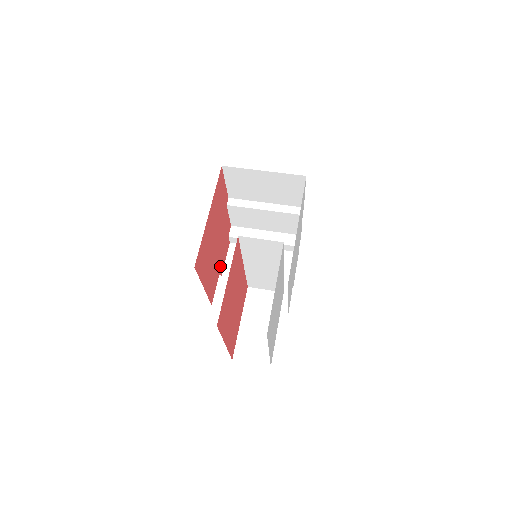
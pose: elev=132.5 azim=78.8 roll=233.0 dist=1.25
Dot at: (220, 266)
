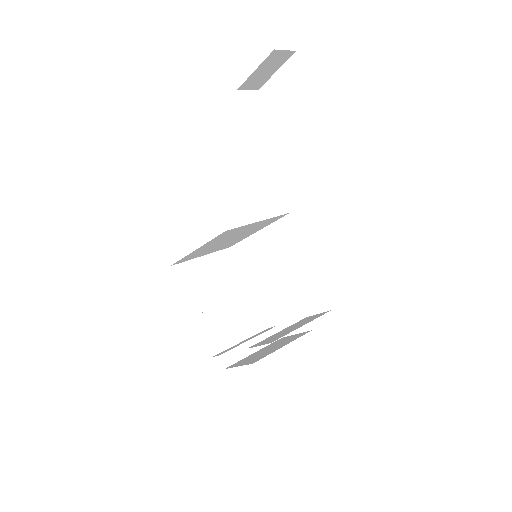
Dot at: occluded
